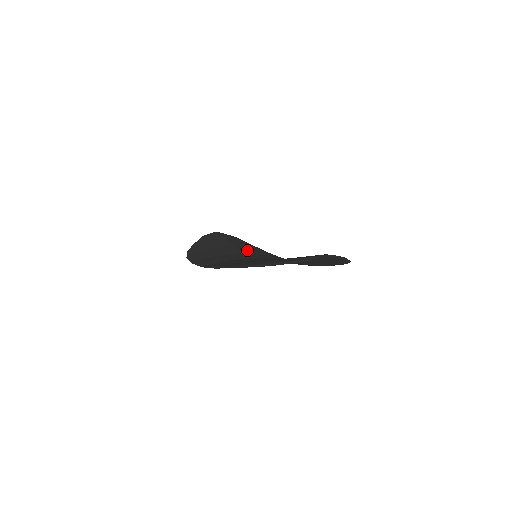
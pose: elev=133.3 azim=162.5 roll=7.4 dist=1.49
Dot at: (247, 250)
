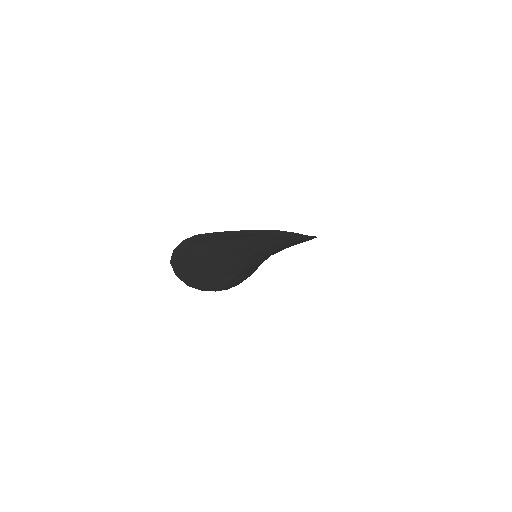
Dot at: occluded
